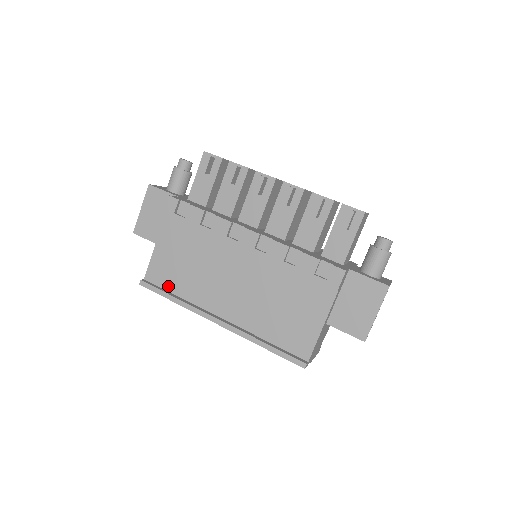
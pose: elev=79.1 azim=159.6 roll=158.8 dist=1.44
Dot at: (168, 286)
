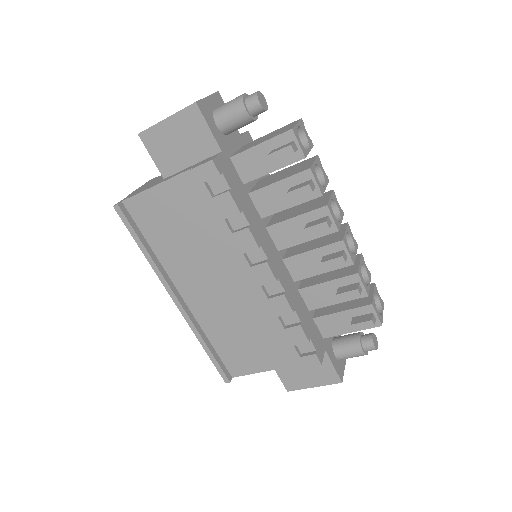
Dot at: (146, 230)
